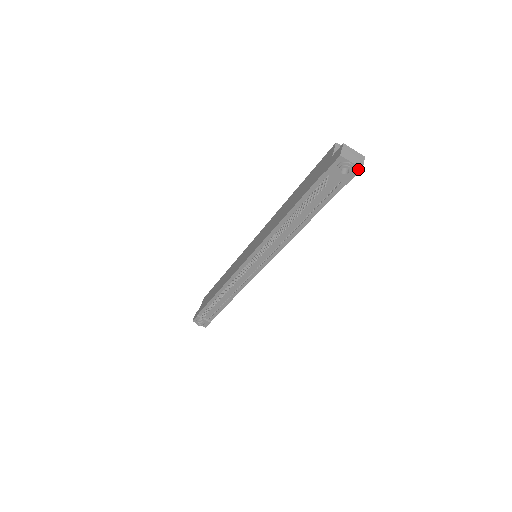
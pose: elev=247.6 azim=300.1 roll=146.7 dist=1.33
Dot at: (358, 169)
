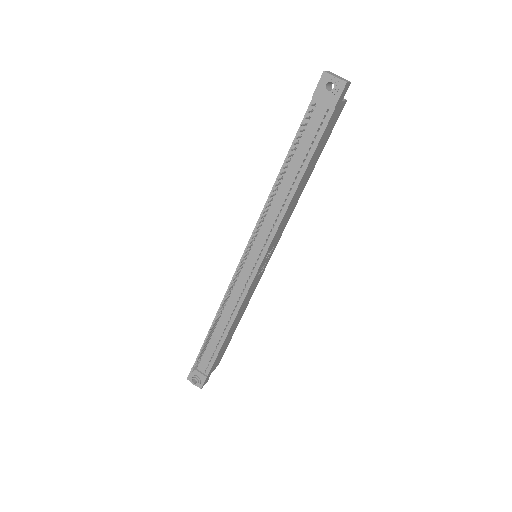
Dot at: (343, 84)
